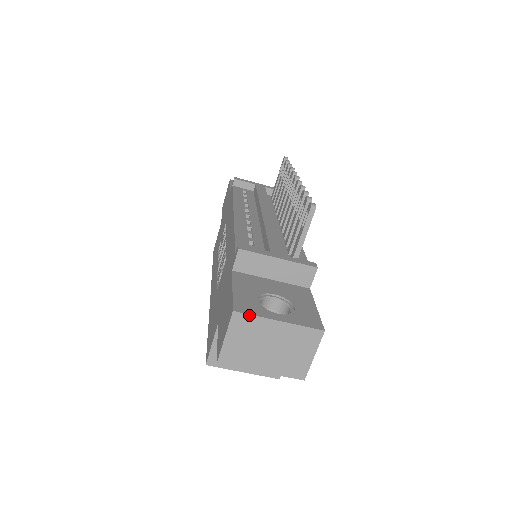
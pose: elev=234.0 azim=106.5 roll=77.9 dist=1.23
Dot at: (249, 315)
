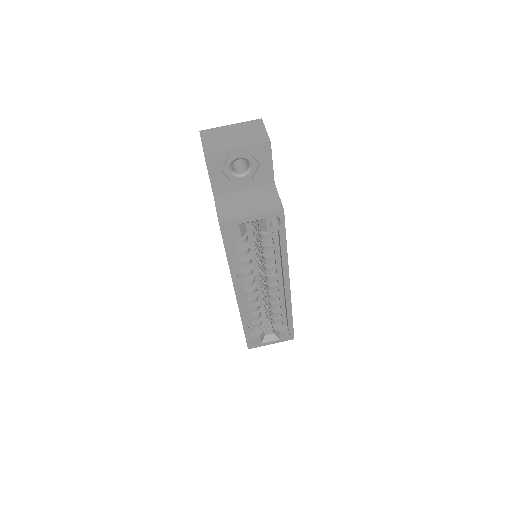
Dot at: (210, 129)
